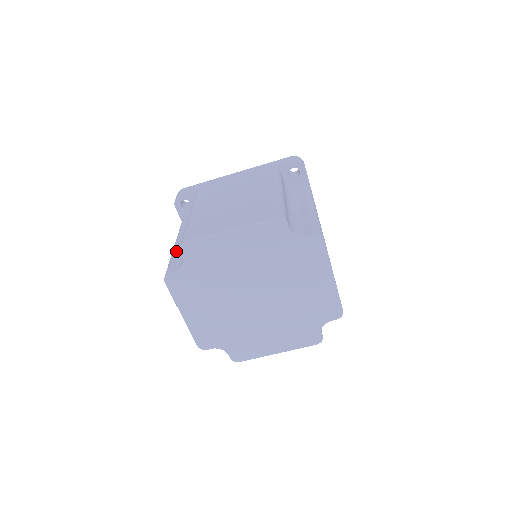
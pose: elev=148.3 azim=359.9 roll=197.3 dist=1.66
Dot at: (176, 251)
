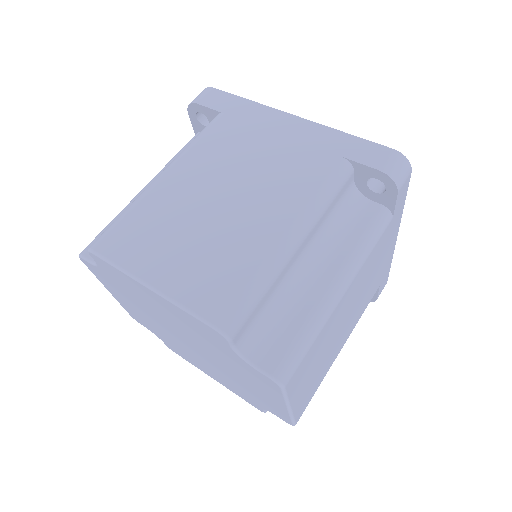
Dot at: occluded
